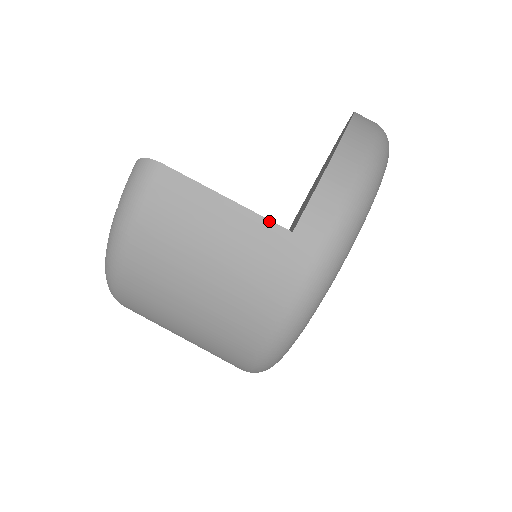
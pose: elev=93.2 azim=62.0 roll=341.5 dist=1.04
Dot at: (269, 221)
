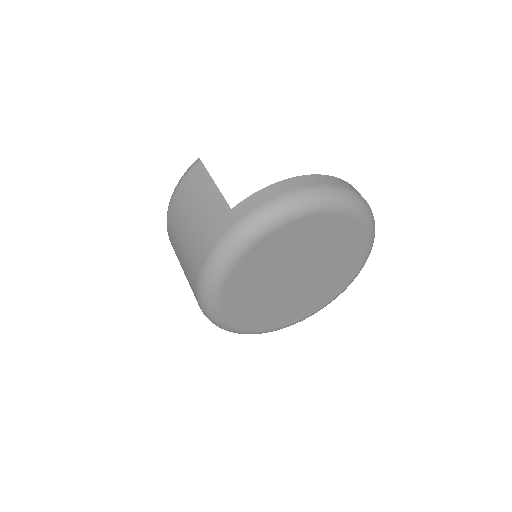
Dot at: (225, 200)
